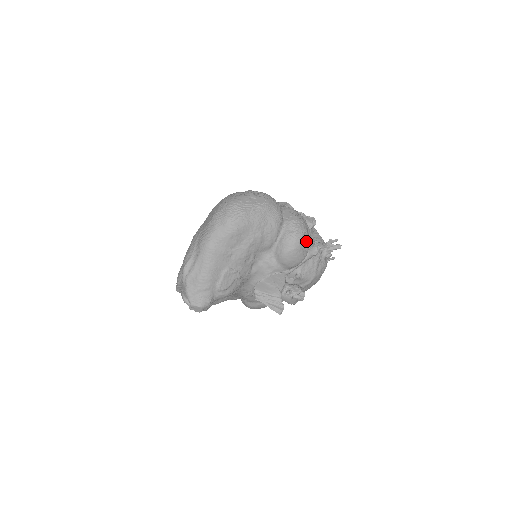
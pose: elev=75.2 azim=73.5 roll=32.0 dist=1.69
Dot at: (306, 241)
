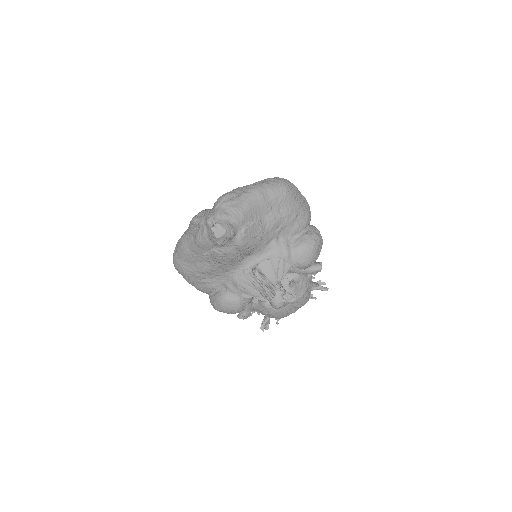
Dot at: (320, 251)
